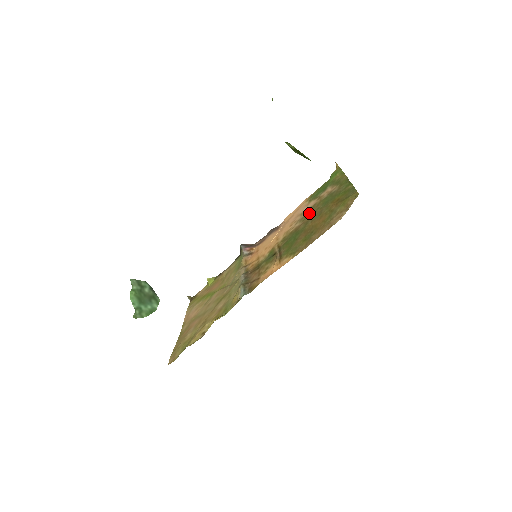
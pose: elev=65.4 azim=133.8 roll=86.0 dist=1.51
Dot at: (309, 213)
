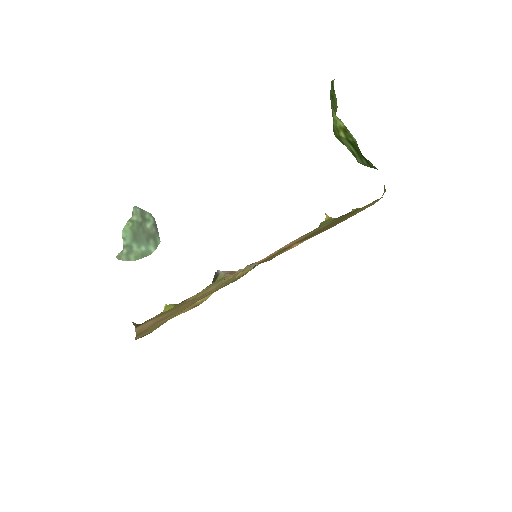
Dot at: occluded
